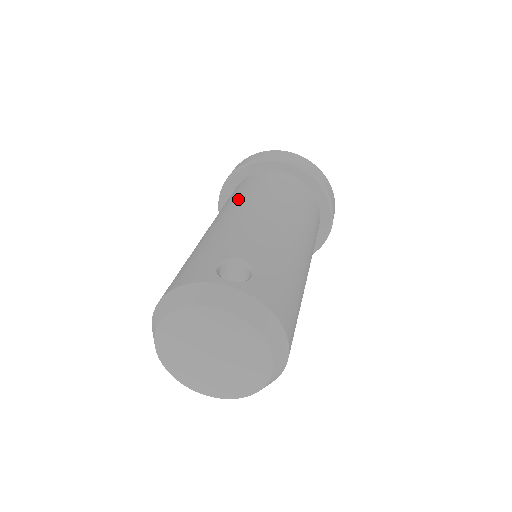
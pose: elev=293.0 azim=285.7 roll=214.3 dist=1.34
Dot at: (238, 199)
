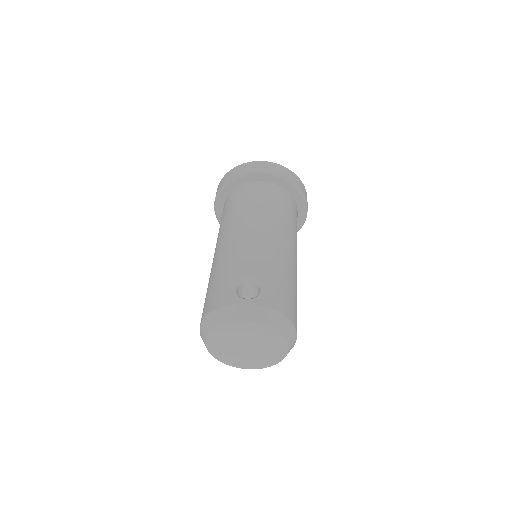
Dot at: (233, 218)
